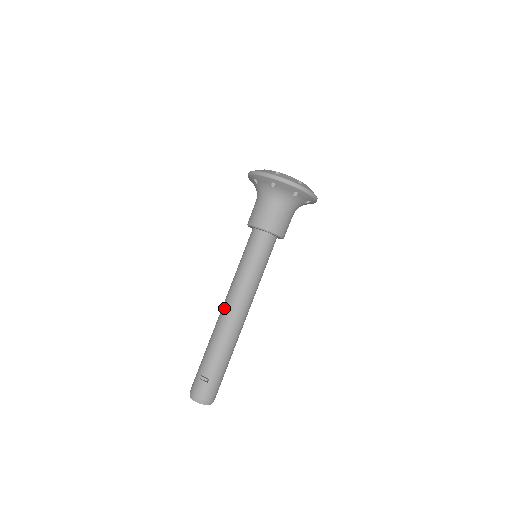
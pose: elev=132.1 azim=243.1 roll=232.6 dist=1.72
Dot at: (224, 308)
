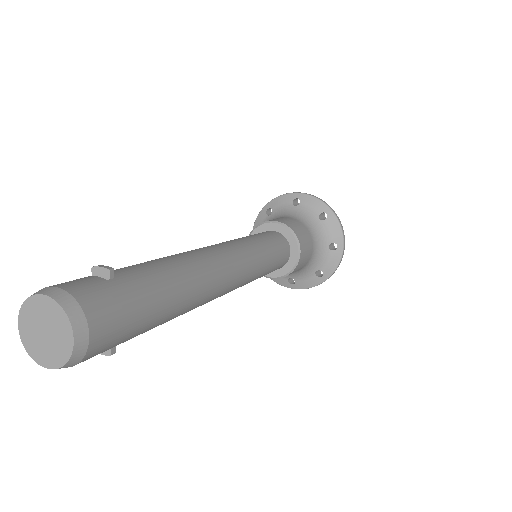
Dot at: occluded
